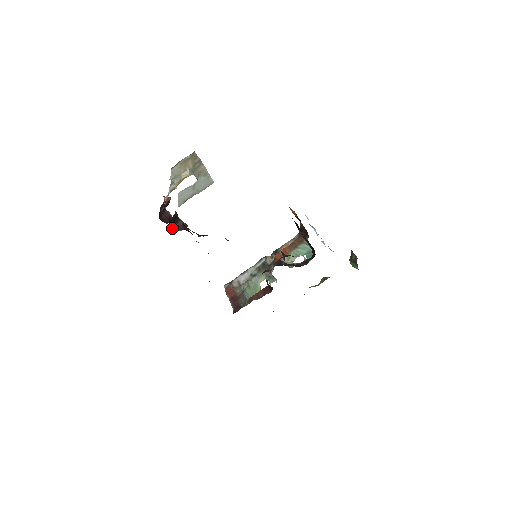
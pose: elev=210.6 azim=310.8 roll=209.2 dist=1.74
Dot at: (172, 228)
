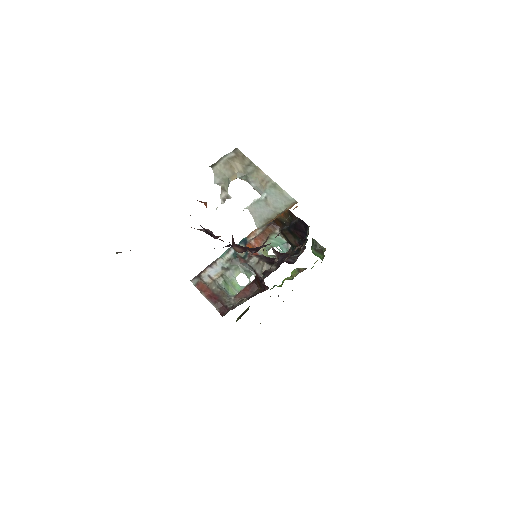
Dot at: occluded
